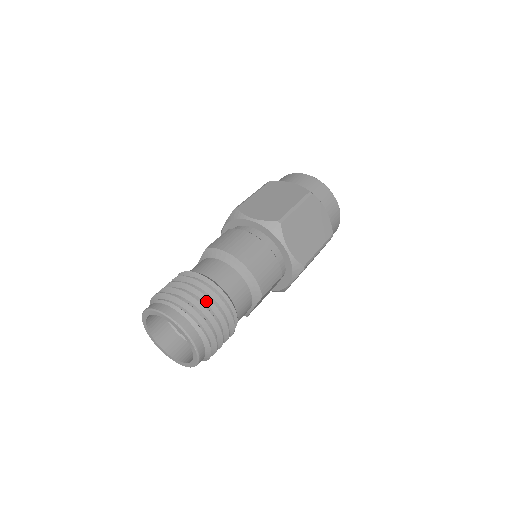
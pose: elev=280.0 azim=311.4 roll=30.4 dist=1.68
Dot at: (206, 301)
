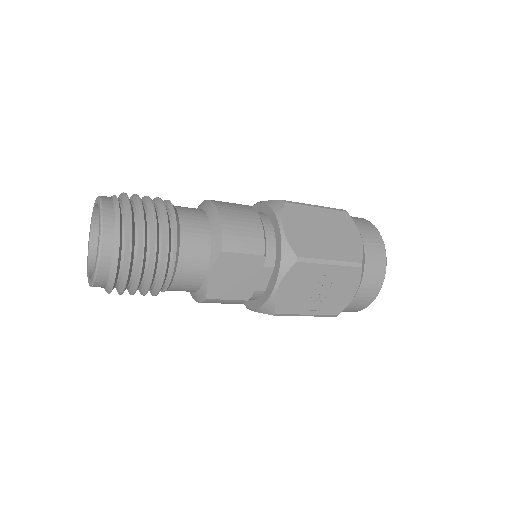
Dot at: (149, 206)
